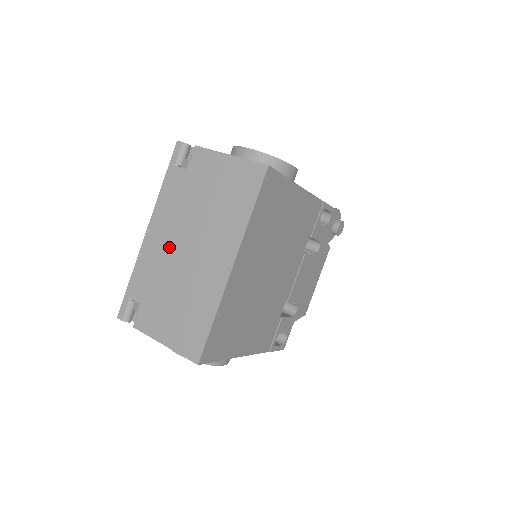
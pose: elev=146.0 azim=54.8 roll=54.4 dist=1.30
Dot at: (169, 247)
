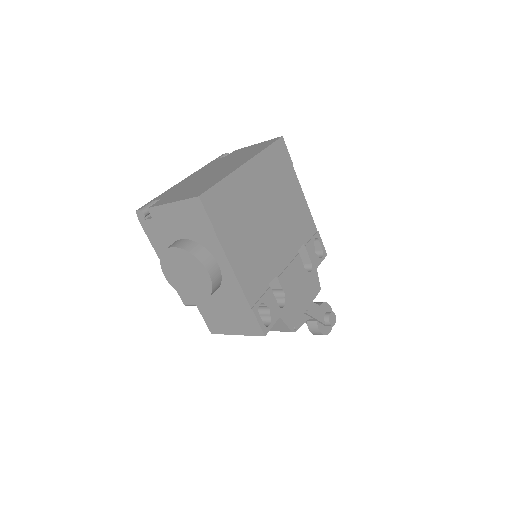
Dot at: (199, 176)
